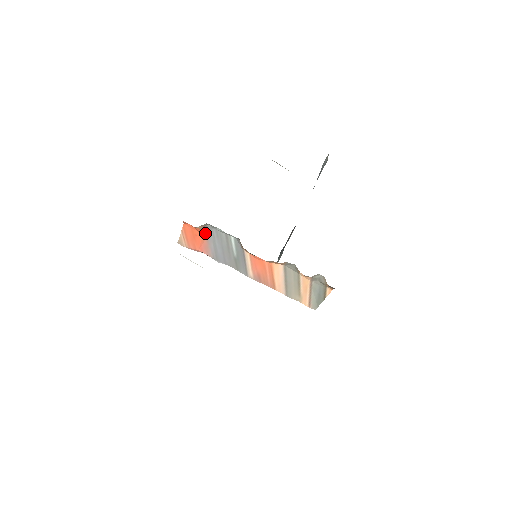
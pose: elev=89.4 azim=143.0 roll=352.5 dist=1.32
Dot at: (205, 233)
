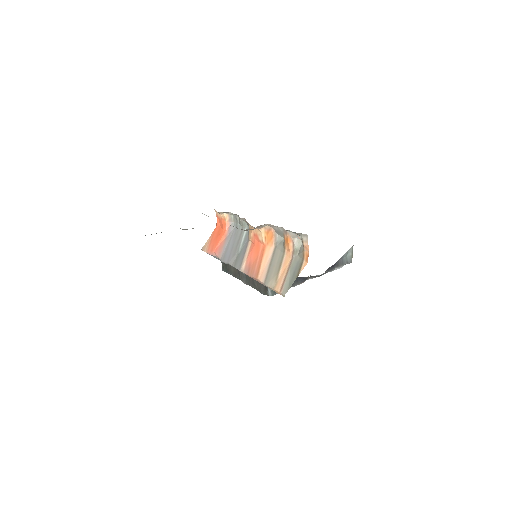
Dot at: (227, 231)
